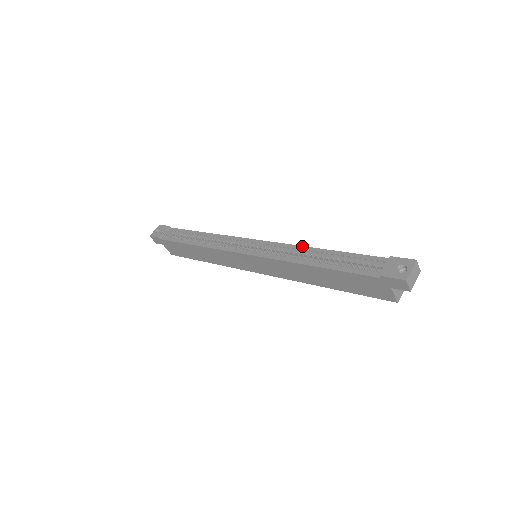
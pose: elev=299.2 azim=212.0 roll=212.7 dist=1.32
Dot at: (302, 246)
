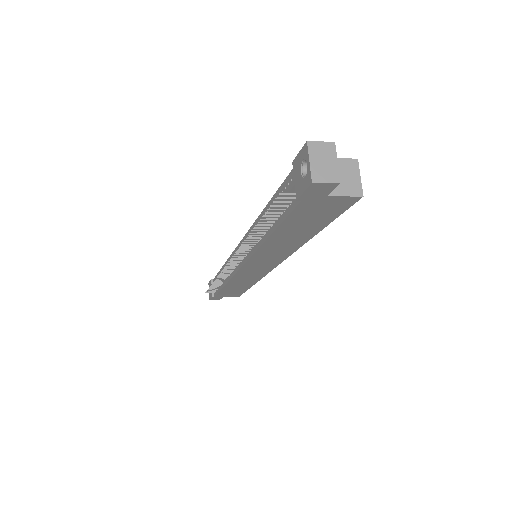
Dot at: (256, 220)
